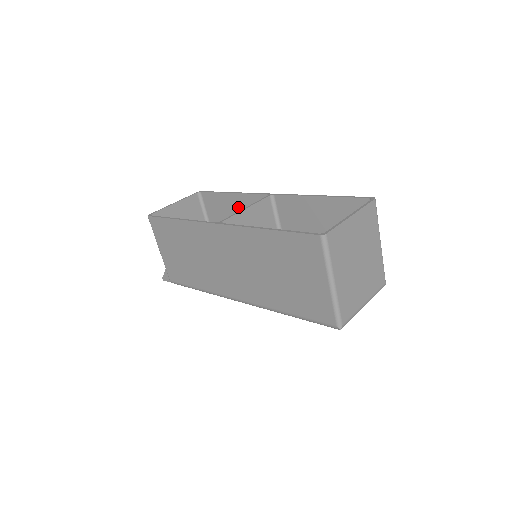
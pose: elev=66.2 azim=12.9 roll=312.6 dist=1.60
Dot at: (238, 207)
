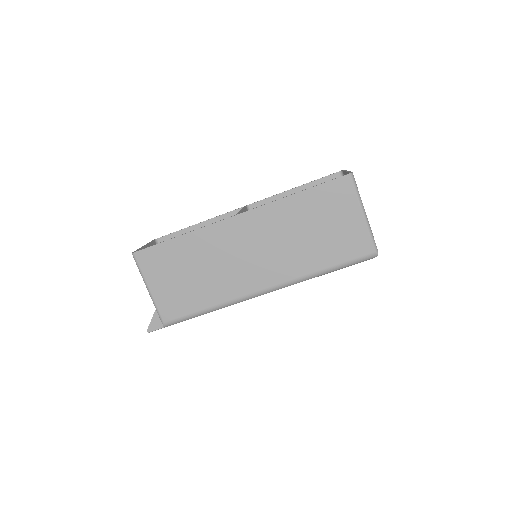
Dot at: occluded
